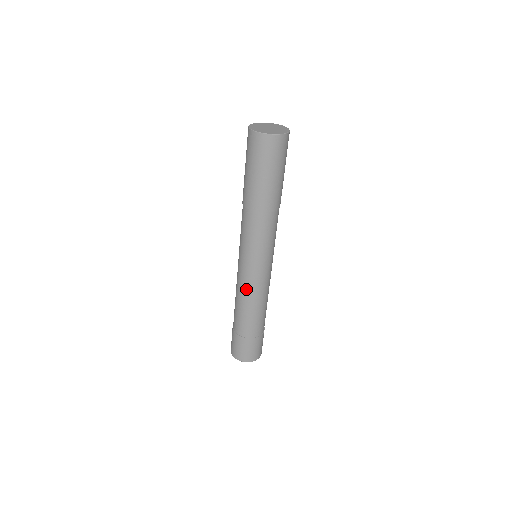
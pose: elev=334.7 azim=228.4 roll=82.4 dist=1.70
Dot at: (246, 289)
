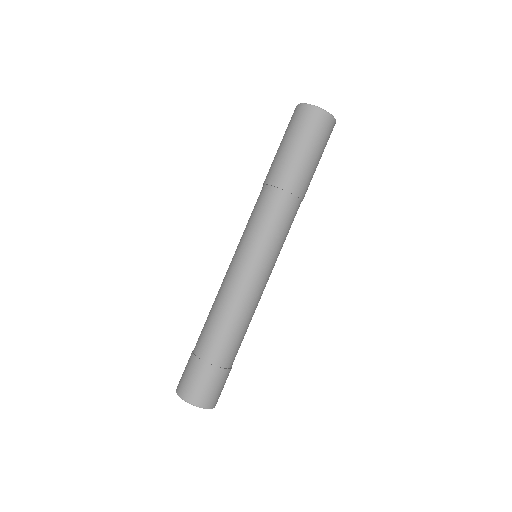
Dot at: (232, 287)
